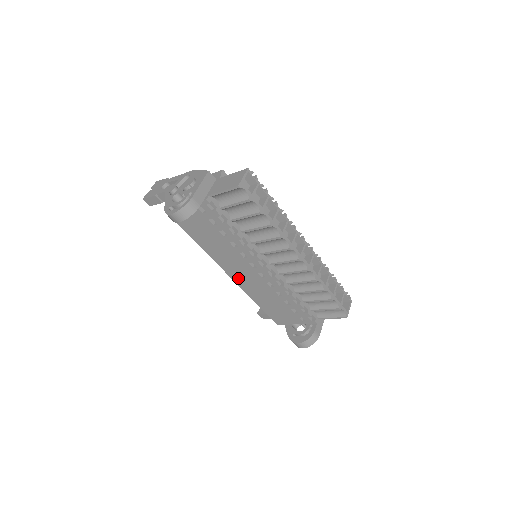
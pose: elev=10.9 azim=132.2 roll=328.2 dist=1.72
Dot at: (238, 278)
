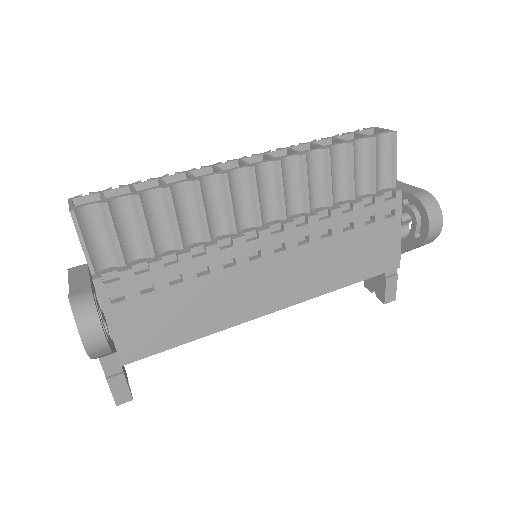
Dot at: (284, 296)
